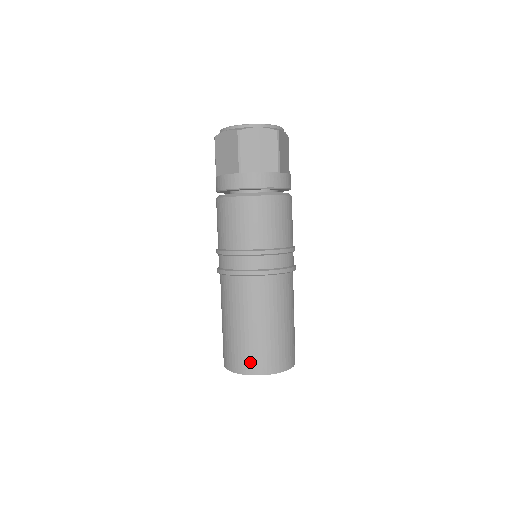
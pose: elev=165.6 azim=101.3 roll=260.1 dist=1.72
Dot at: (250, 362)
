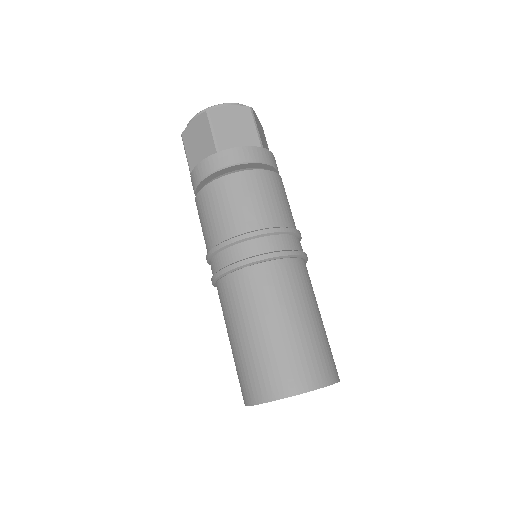
Dot at: (281, 379)
